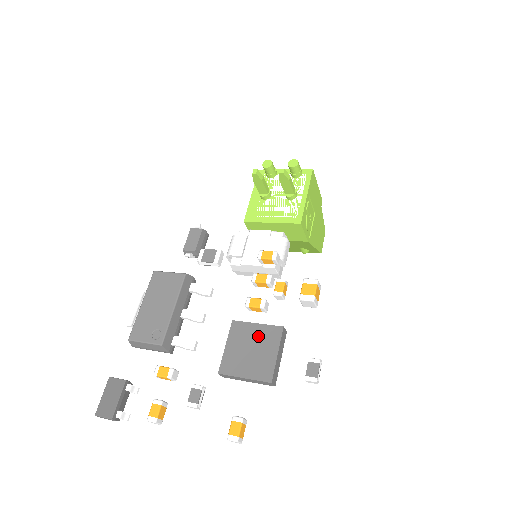
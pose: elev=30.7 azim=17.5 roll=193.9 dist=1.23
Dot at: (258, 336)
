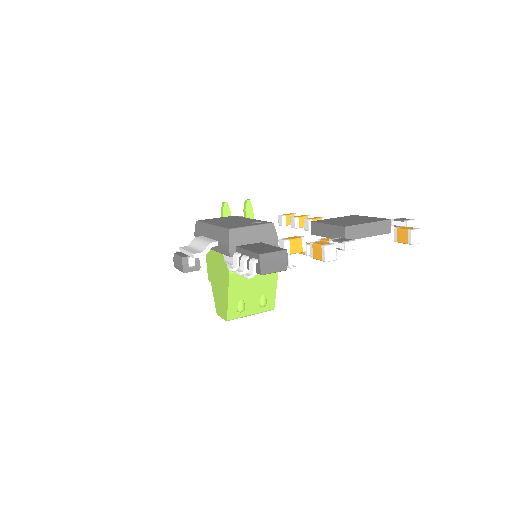
Dot at: (344, 218)
